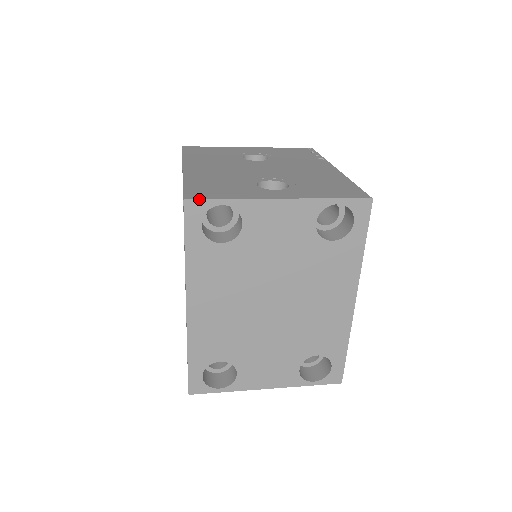
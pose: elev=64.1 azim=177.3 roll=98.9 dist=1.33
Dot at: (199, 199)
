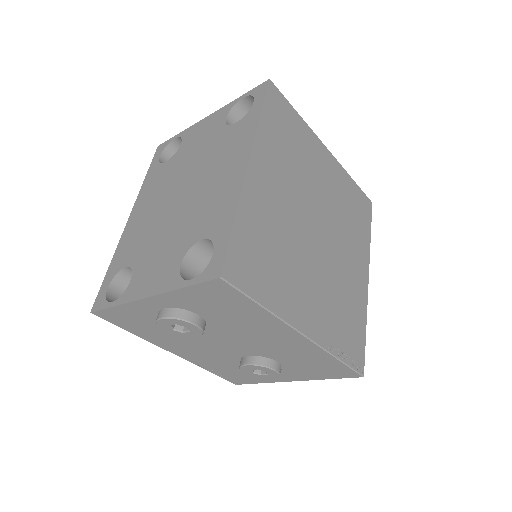
Dot at: (165, 142)
